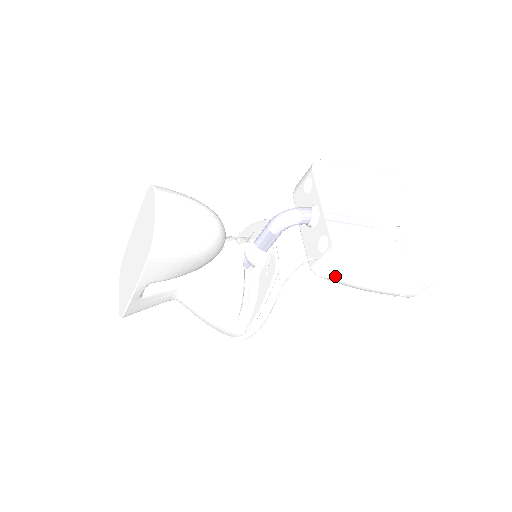
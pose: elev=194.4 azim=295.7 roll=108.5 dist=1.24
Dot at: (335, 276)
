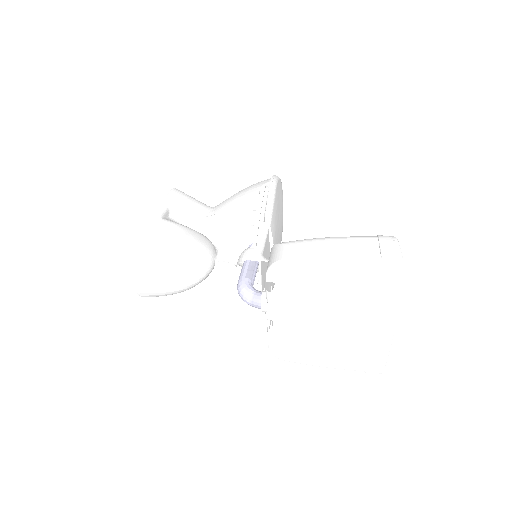
Dot at: occluded
